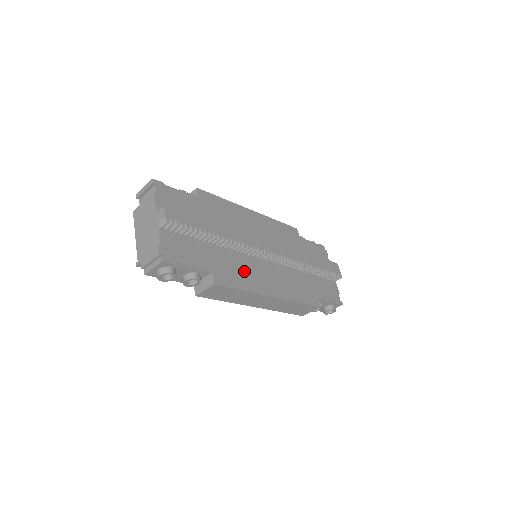
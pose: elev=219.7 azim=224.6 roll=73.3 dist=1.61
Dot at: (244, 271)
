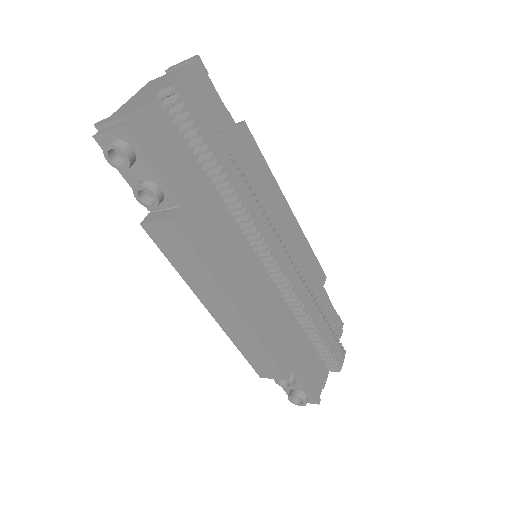
Dot at: (226, 248)
